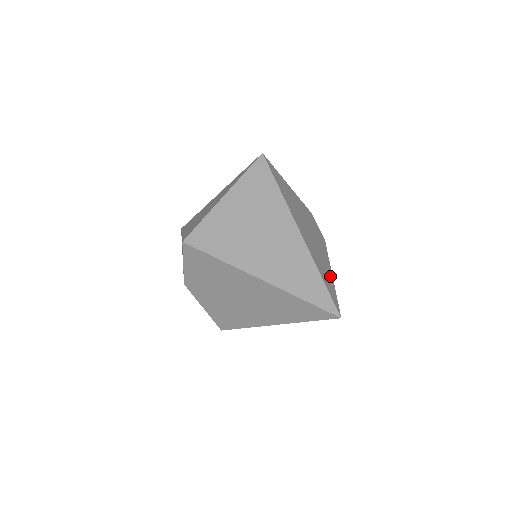
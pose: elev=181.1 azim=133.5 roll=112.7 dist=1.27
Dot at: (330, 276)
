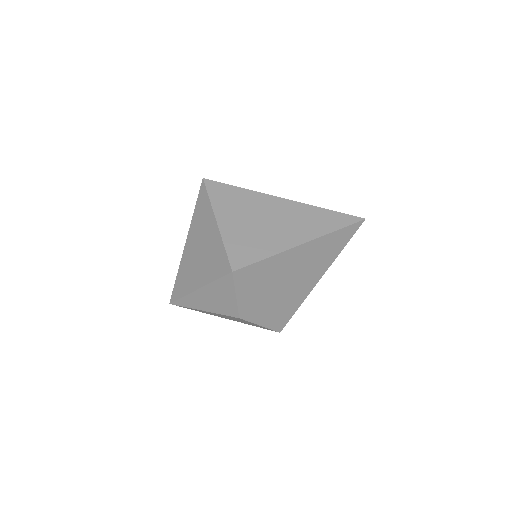
Dot at: occluded
